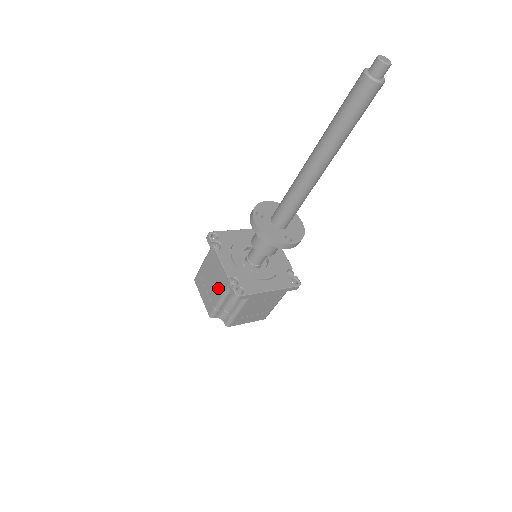
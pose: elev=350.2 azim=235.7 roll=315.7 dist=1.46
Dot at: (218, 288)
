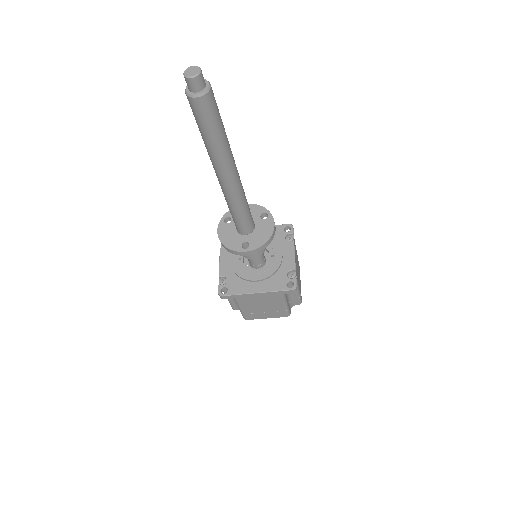
Dot at: occluded
